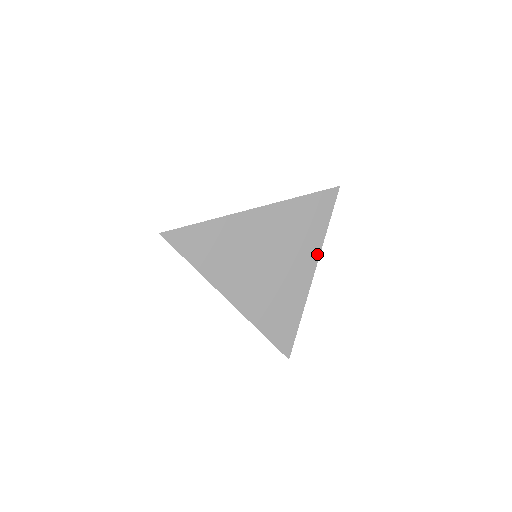
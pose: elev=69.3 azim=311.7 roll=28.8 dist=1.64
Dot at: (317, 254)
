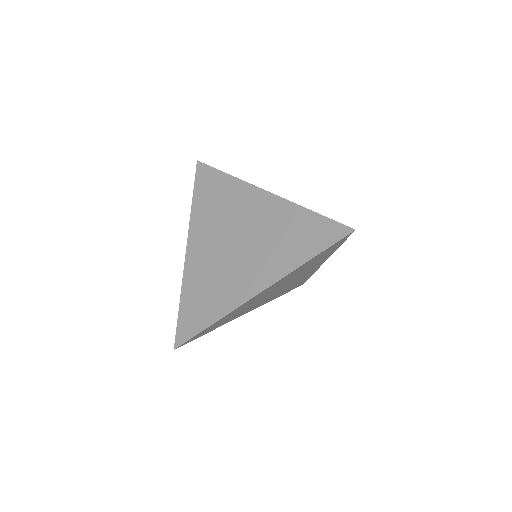
Dot at: (327, 258)
